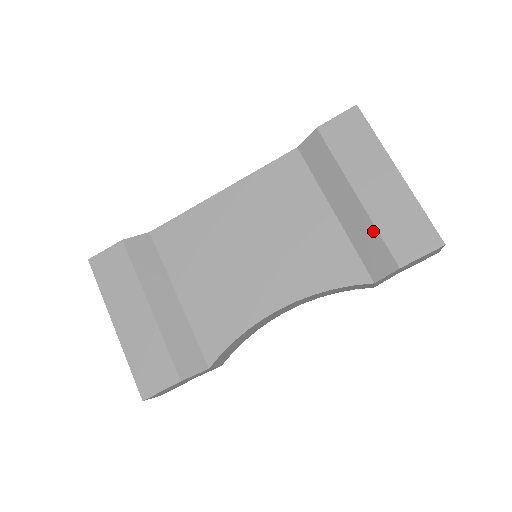
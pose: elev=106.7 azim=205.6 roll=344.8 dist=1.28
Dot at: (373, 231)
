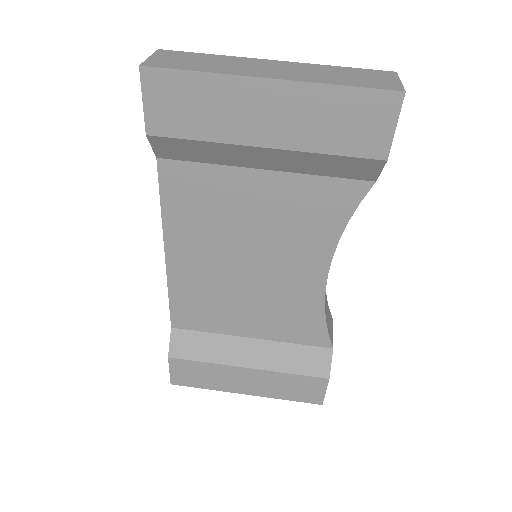
Dot at: (322, 157)
